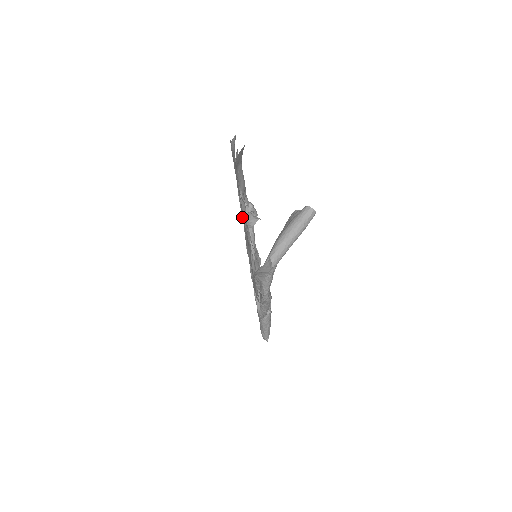
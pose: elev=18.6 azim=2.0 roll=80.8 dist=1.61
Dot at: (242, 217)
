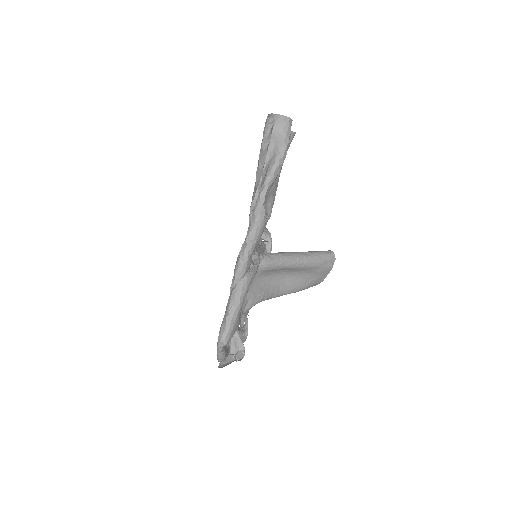
Dot at: occluded
